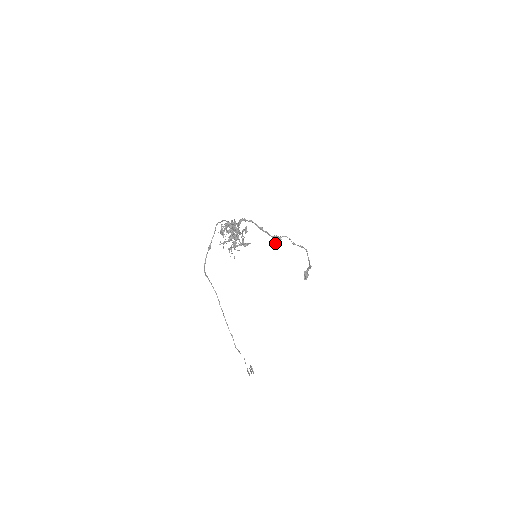
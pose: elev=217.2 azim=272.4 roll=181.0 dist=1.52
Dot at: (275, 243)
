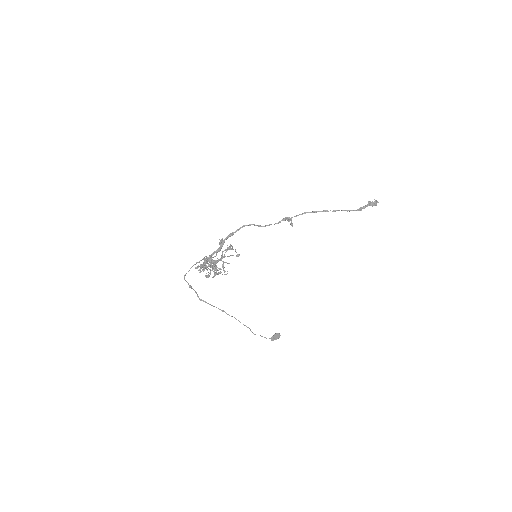
Dot at: (290, 220)
